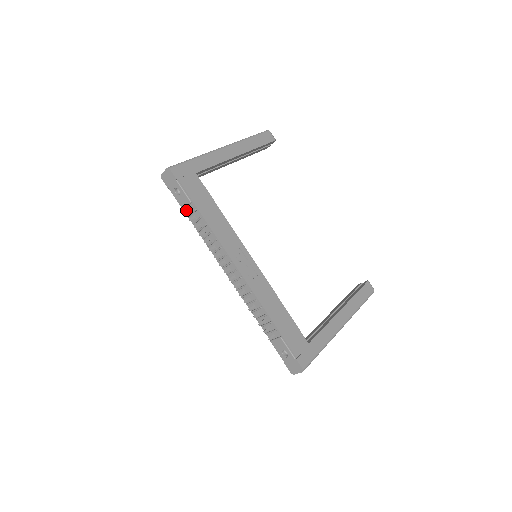
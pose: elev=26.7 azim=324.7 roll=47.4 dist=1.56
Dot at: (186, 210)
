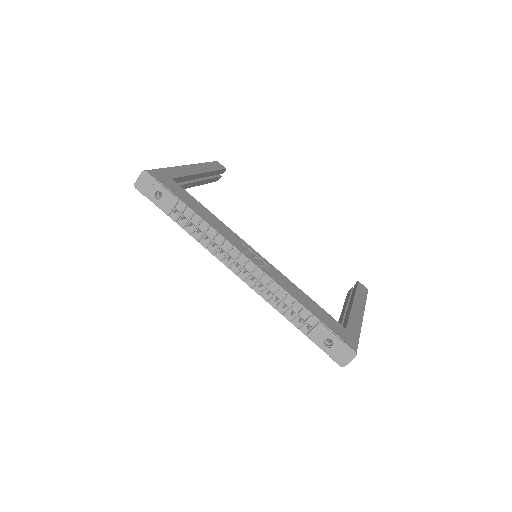
Dot at: (174, 211)
